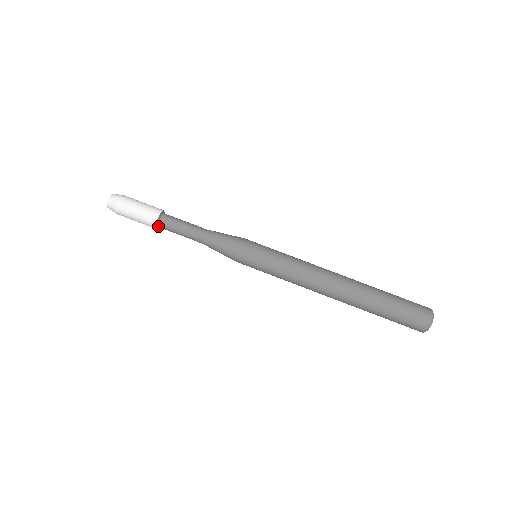
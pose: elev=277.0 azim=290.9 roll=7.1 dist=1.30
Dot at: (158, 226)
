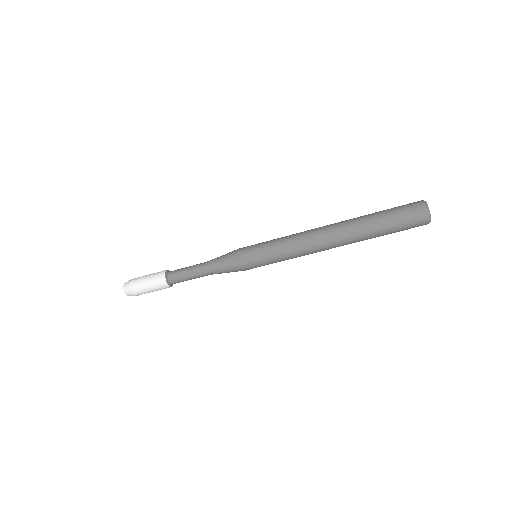
Dot at: (172, 284)
